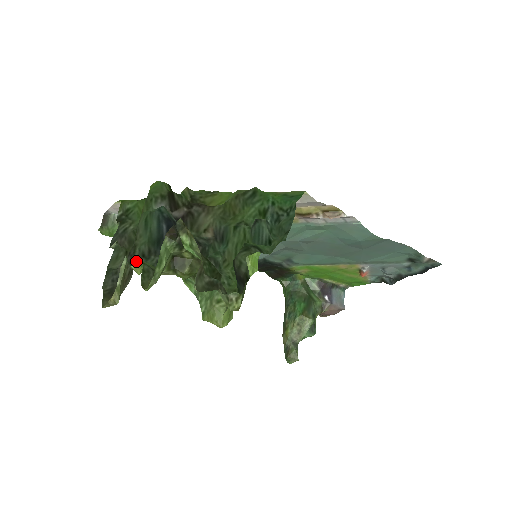
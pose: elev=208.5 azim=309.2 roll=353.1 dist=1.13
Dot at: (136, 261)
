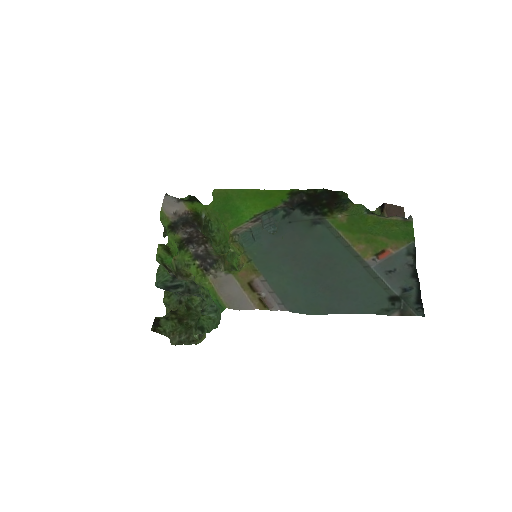
Dot at: (164, 292)
